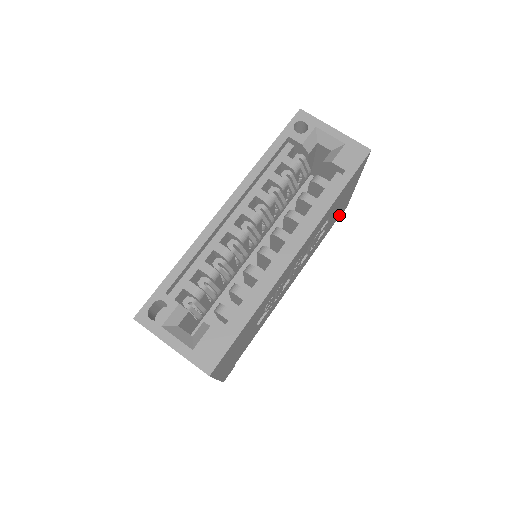
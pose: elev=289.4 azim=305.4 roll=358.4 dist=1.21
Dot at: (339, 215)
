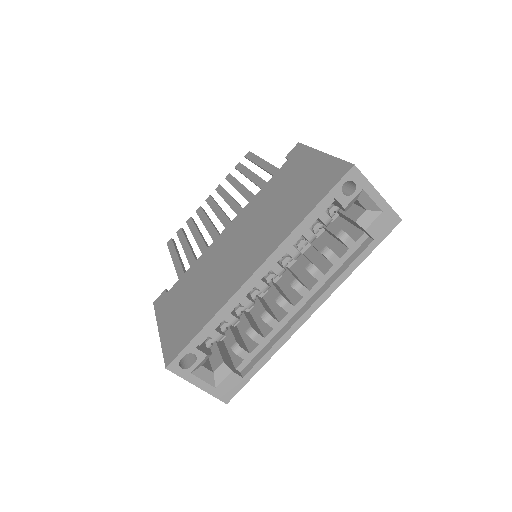
Dot at: occluded
